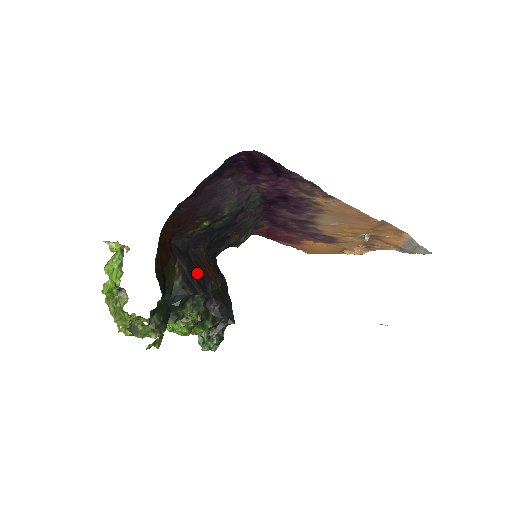
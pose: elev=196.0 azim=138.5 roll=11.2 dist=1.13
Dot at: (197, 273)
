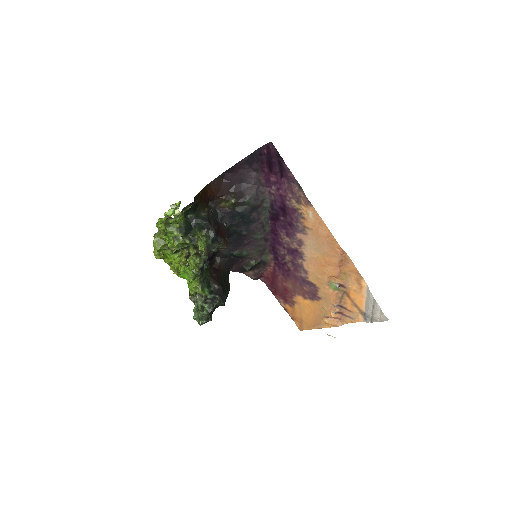
Dot at: (216, 228)
